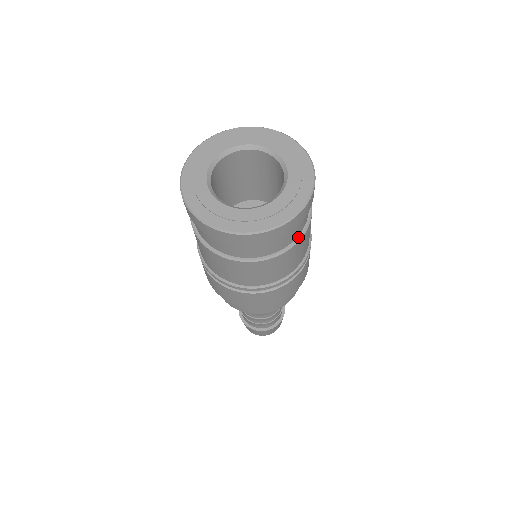
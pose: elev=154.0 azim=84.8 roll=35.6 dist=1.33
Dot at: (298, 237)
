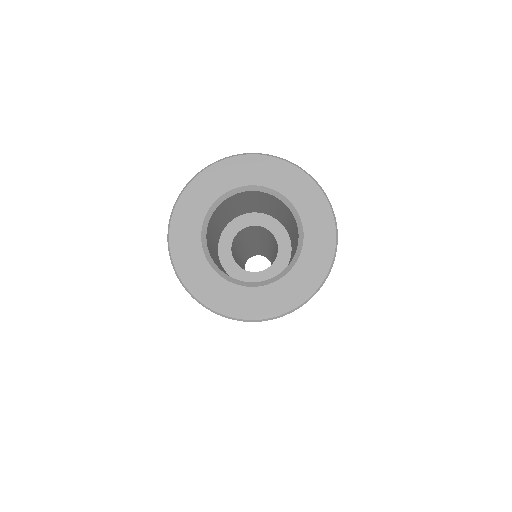
Dot at: occluded
